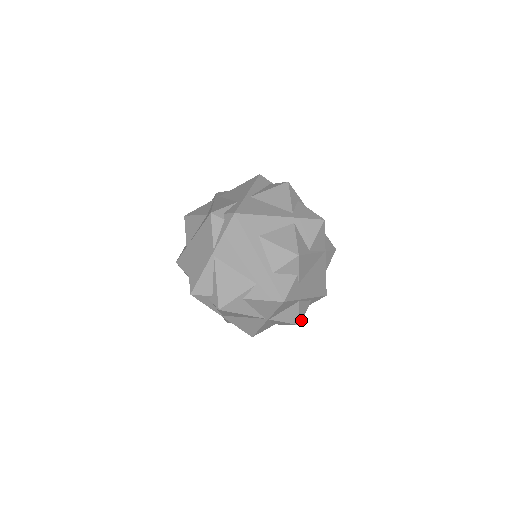
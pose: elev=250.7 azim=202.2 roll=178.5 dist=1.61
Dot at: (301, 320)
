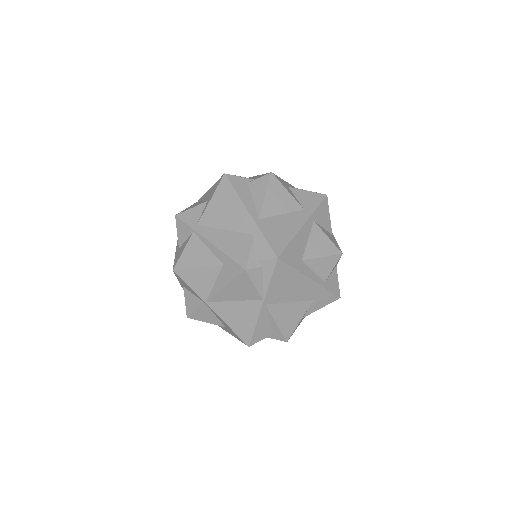
Dot at: occluded
